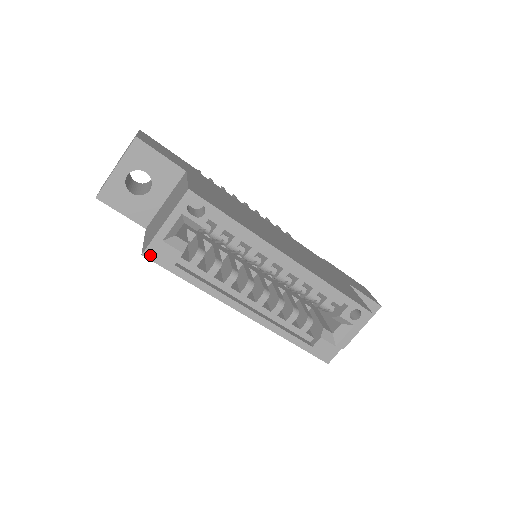
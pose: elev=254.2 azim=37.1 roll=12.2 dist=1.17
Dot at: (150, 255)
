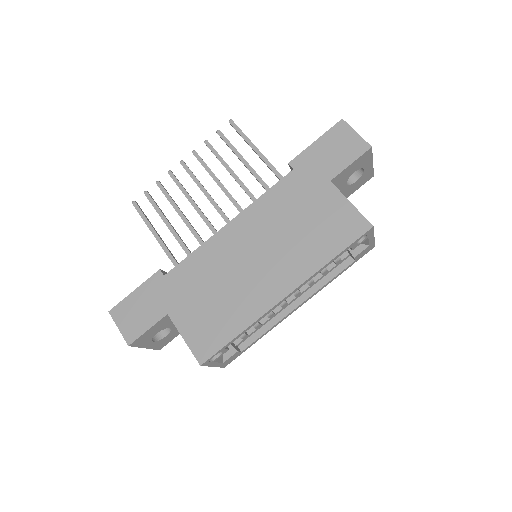
Dot at: (227, 364)
